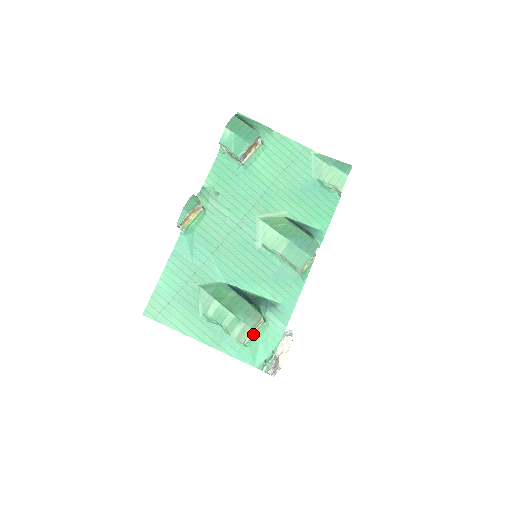
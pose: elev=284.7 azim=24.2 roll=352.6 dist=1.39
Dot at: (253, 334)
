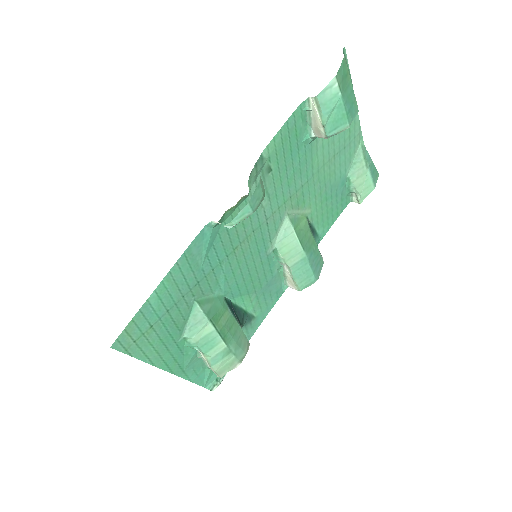
Dot at: occluded
